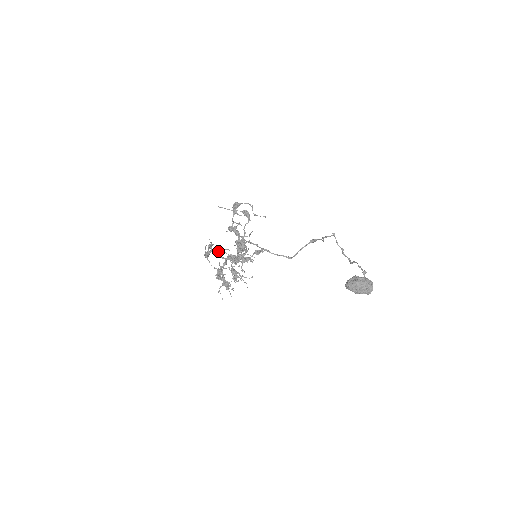
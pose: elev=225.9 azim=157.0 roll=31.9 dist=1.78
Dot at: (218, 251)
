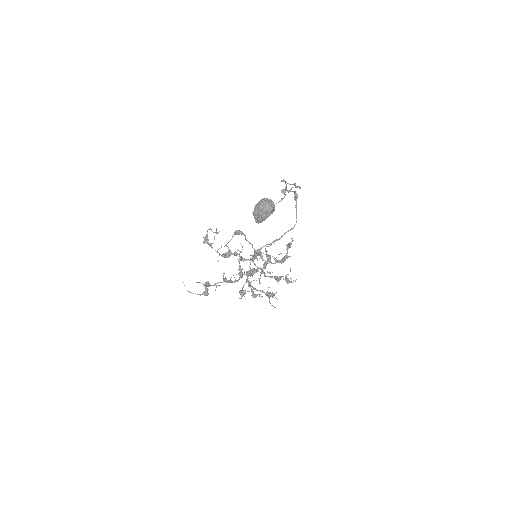
Dot at: (223, 281)
